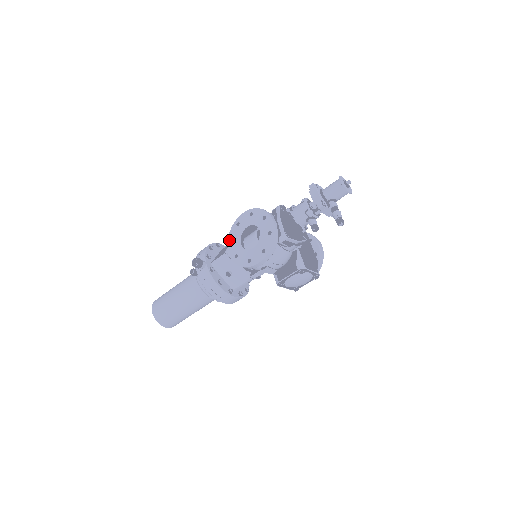
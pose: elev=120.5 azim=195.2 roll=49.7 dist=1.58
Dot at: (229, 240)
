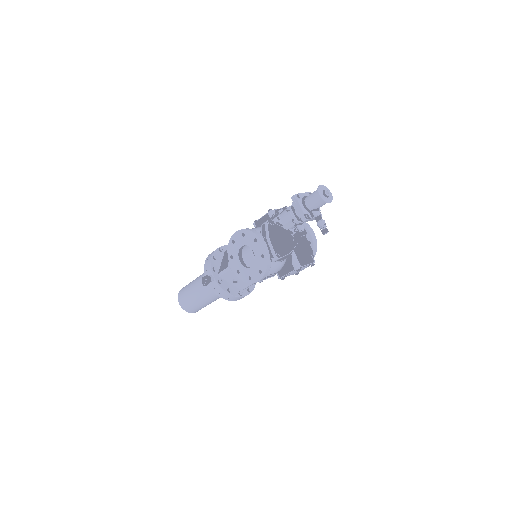
Dot at: (229, 256)
